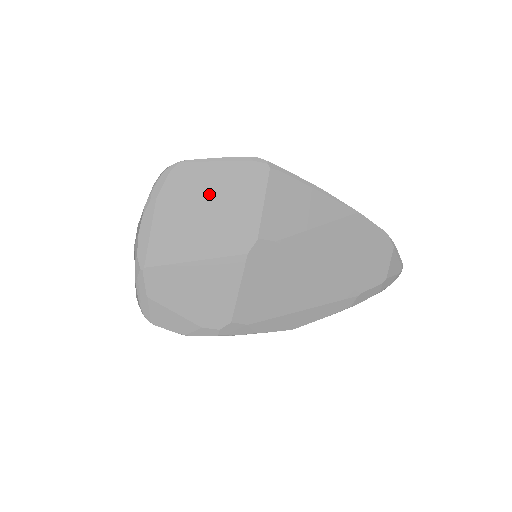
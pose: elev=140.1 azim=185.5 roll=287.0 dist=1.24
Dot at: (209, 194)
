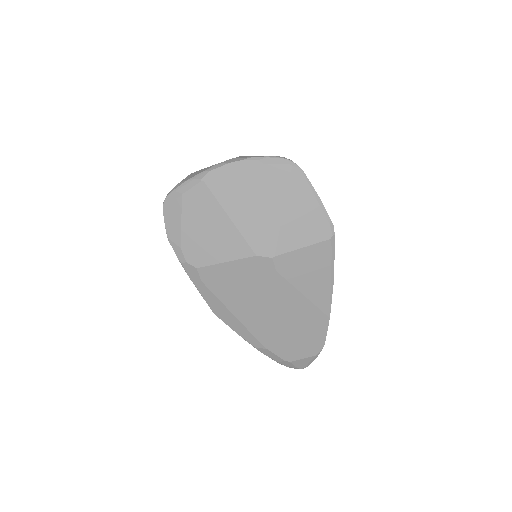
Dot at: (287, 203)
